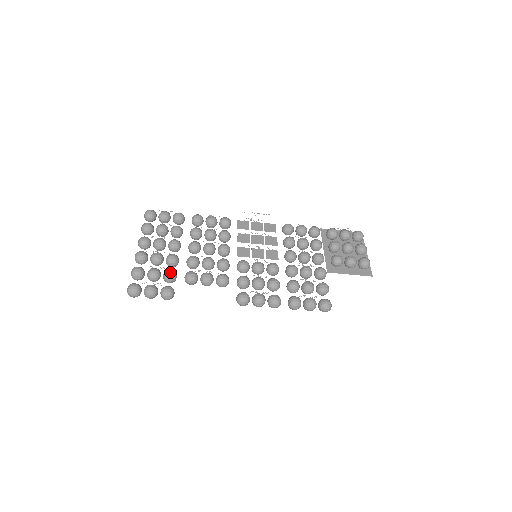
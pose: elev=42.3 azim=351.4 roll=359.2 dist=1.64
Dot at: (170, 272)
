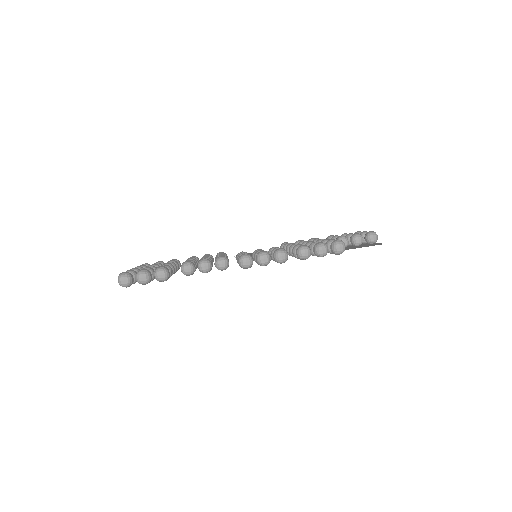
Dot at: (164, 264)
